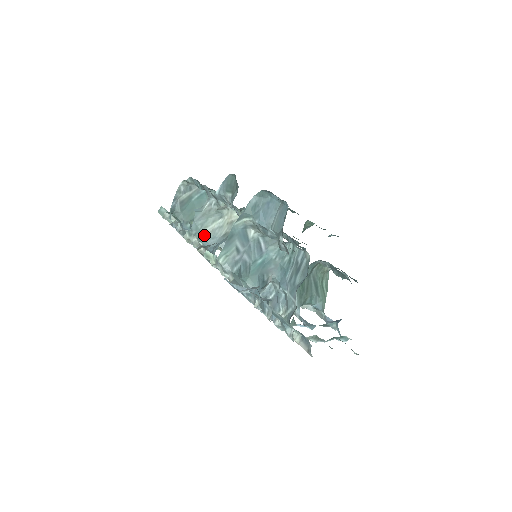
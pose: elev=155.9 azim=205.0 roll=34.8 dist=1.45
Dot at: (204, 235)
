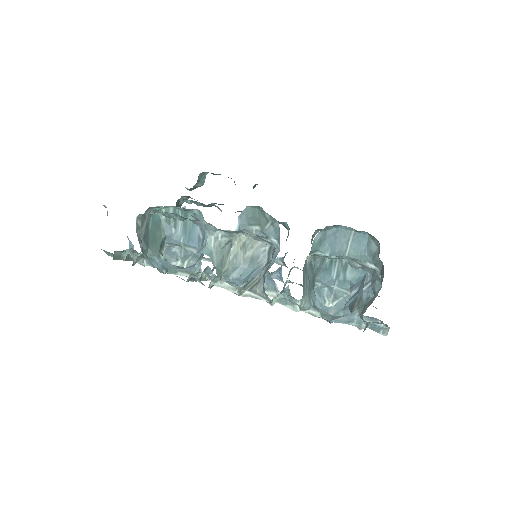
Dot at: (224, 272)
